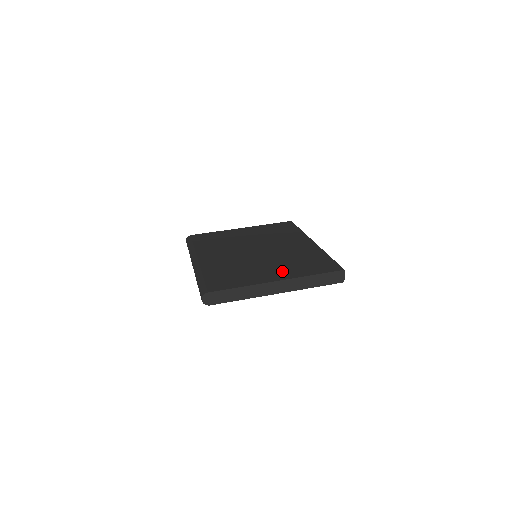
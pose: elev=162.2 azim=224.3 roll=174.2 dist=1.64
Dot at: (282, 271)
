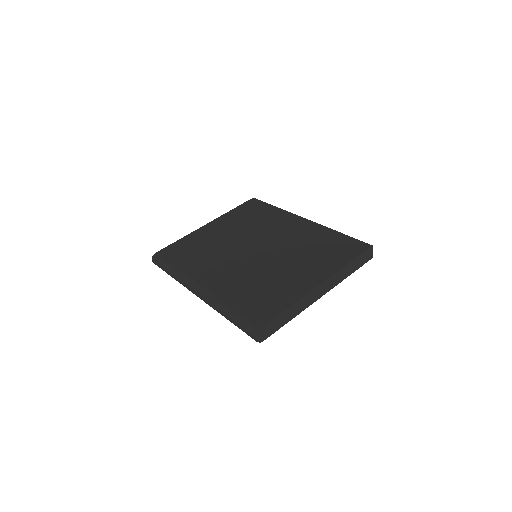
Dot at: (312, 269)
